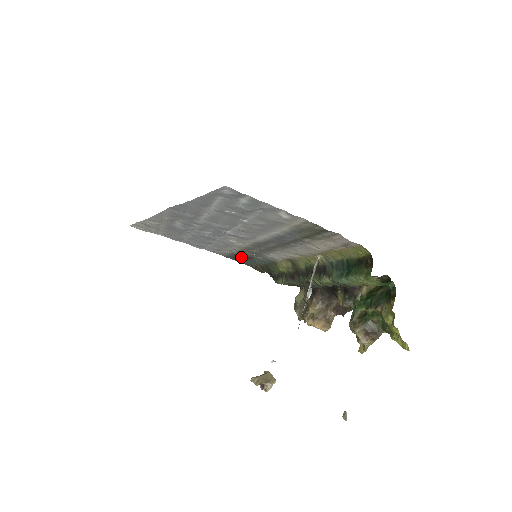
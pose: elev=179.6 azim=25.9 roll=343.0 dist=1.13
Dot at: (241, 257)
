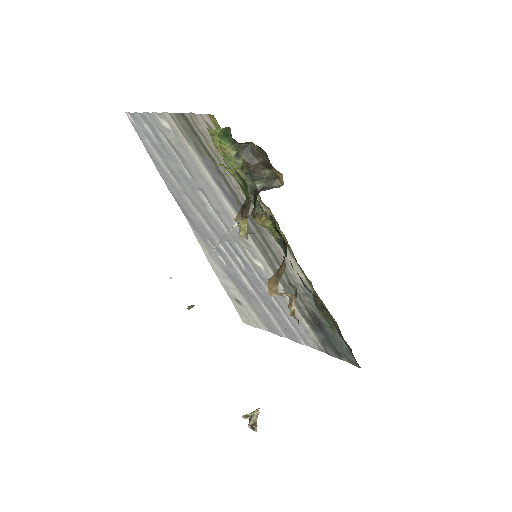
Dot at: (323, 332)
